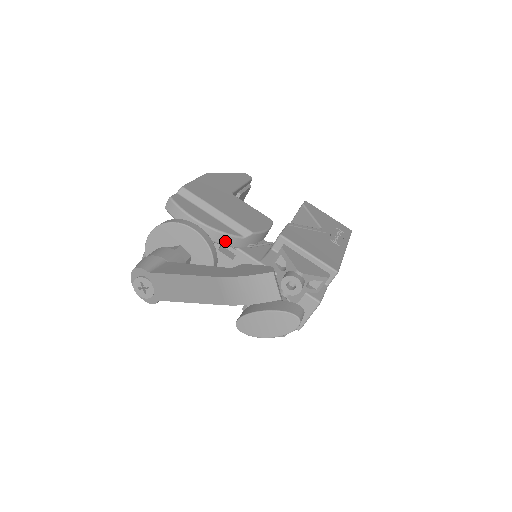
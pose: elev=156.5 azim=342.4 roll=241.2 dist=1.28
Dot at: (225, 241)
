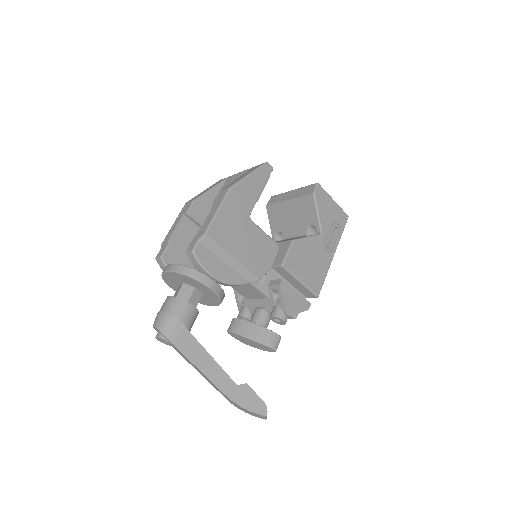
Dot at: occluded
